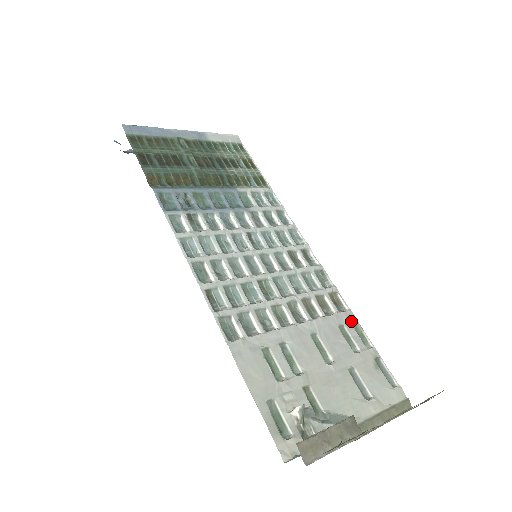
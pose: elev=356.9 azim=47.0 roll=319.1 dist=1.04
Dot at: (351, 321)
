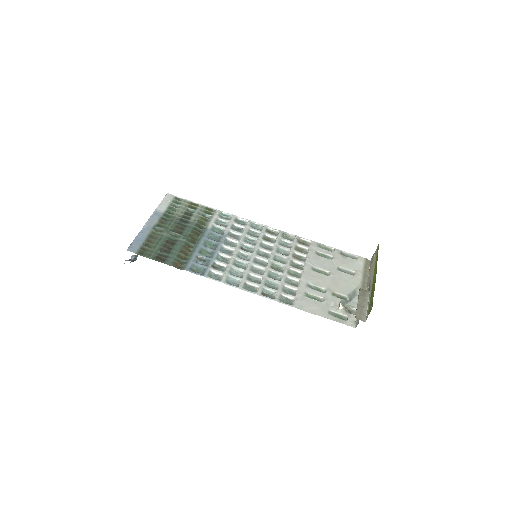
Dot at: (317, 246)
